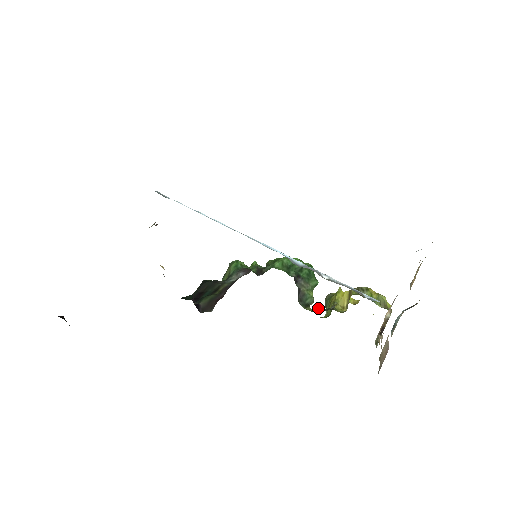
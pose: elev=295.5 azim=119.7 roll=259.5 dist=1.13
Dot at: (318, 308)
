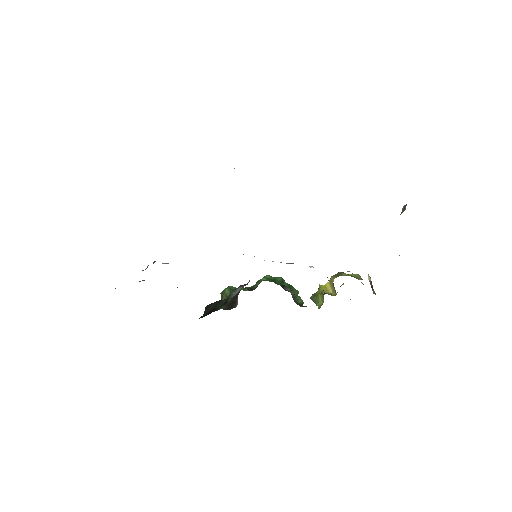
Dot at: occluded
